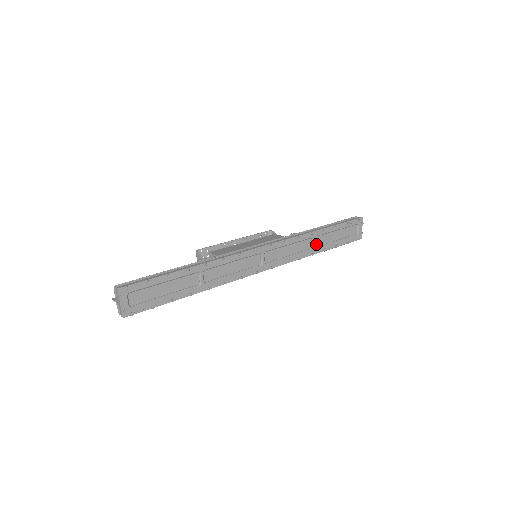
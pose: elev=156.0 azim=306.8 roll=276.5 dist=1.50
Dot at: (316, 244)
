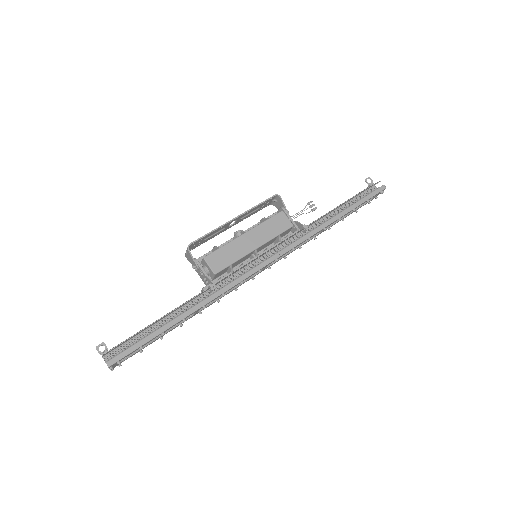
Dot at: occluded
